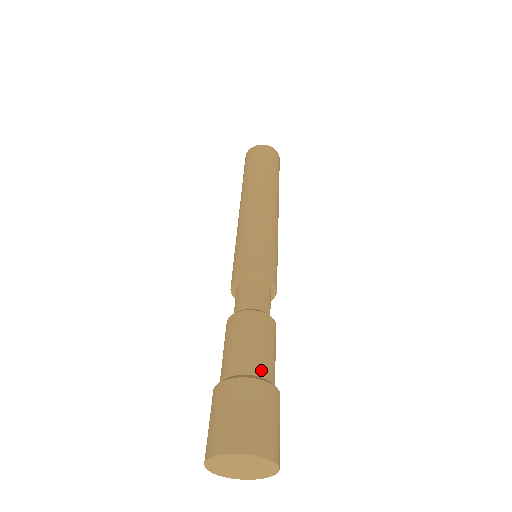
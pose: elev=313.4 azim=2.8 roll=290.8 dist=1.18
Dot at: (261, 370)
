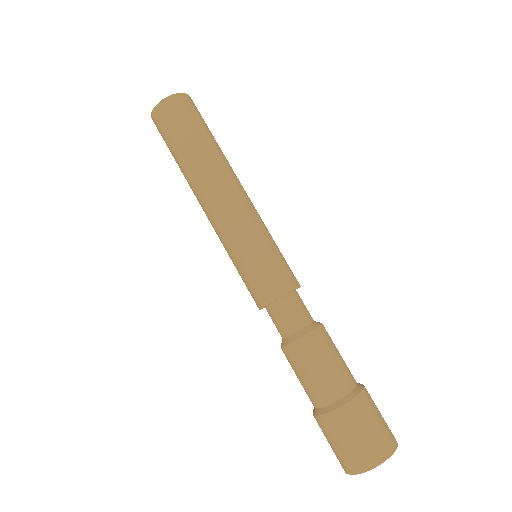
Dot at: (352, 381)
